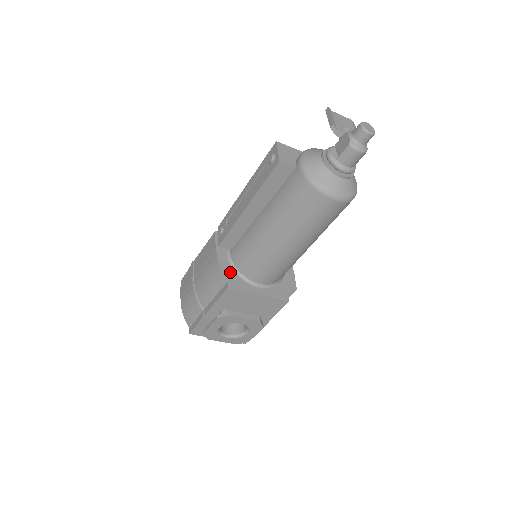
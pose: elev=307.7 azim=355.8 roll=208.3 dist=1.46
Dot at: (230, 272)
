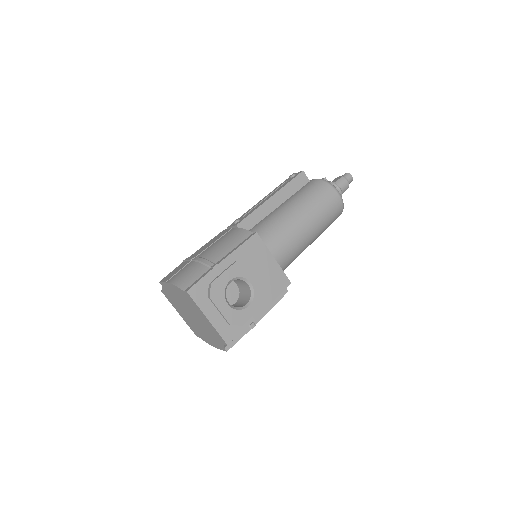
Dot at: occluded
